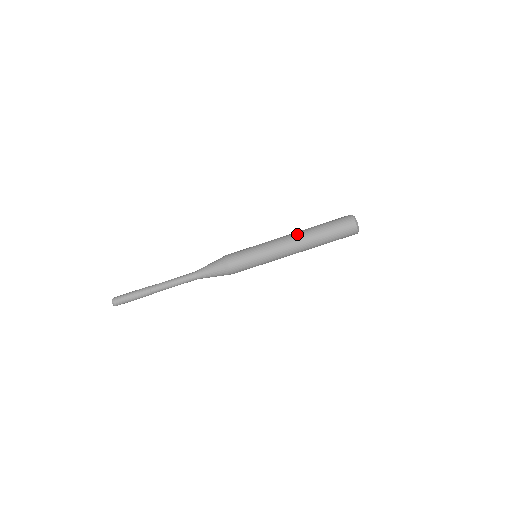
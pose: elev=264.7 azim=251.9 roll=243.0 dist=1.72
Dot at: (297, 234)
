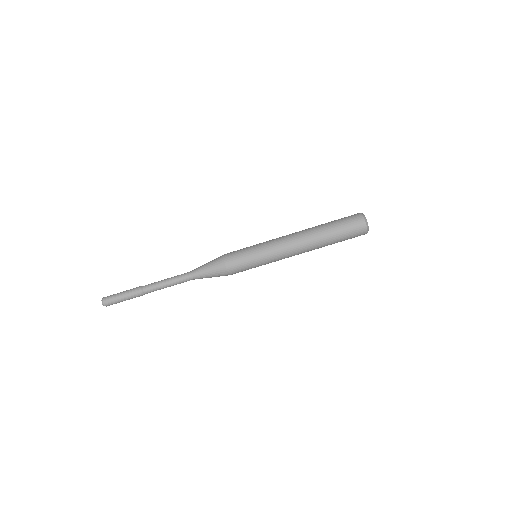
Dot at: (300, 231)
